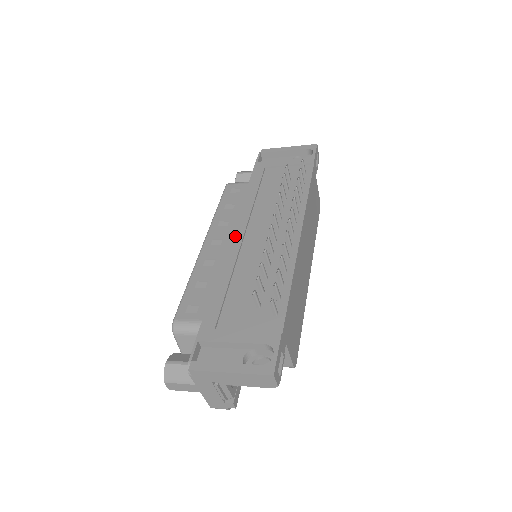
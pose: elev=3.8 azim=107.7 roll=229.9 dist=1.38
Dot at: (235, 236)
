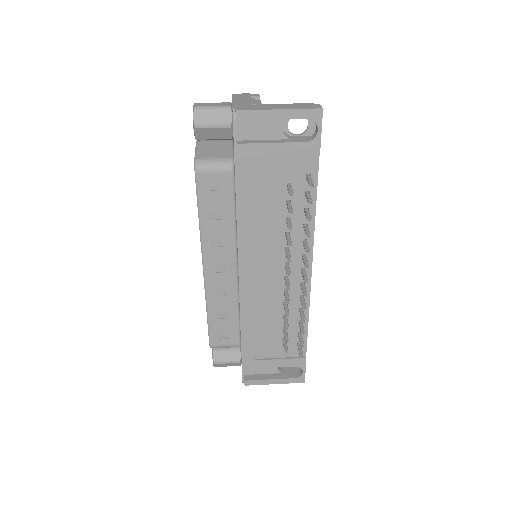
Dot at: (244, 276)
